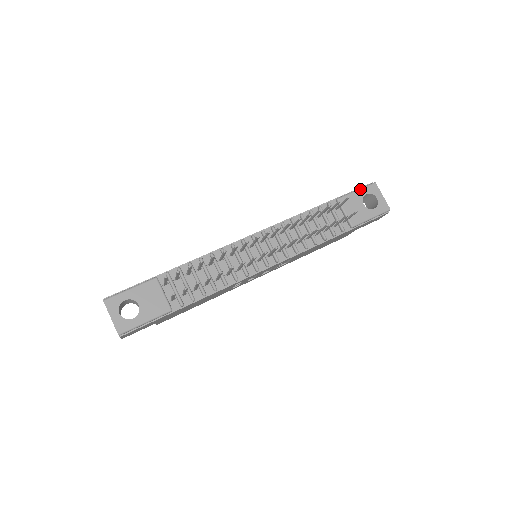
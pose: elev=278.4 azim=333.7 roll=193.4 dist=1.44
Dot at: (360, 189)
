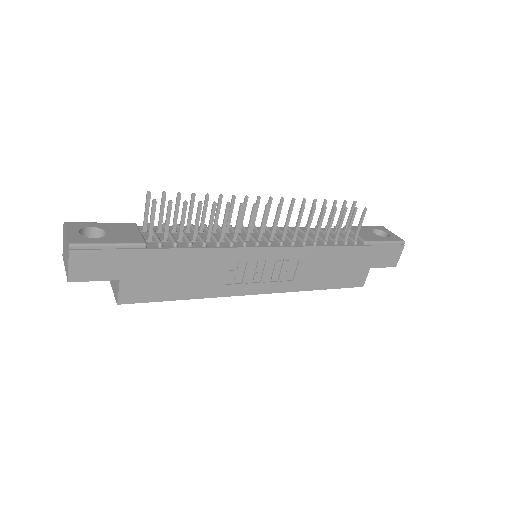
Dot at: (367, 226)
